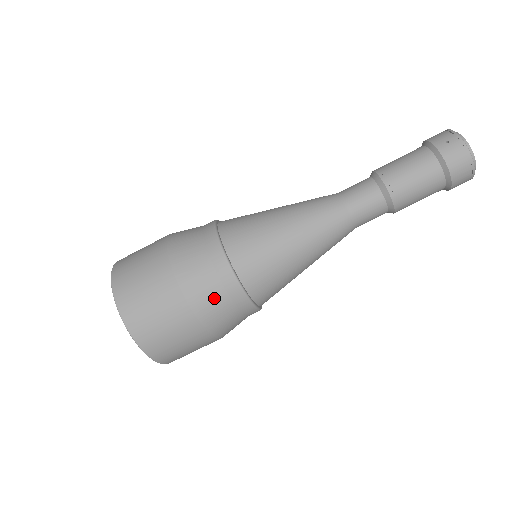
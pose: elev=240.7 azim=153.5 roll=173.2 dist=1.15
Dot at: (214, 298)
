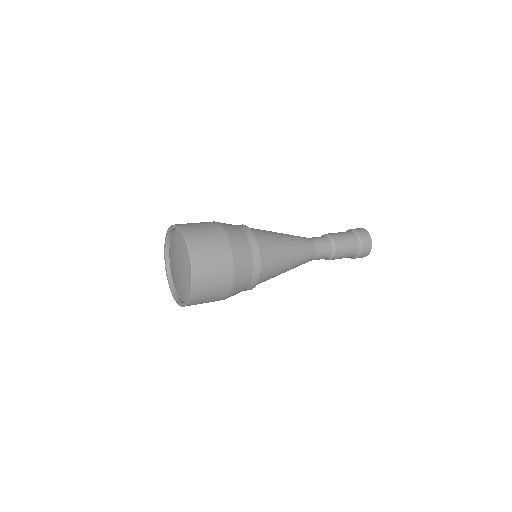
Dot at: (246, 271)
